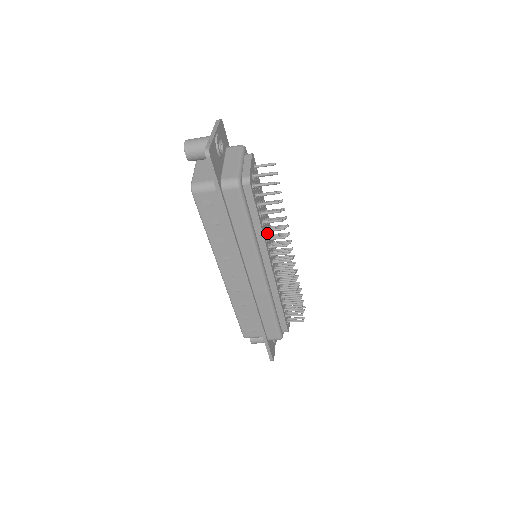
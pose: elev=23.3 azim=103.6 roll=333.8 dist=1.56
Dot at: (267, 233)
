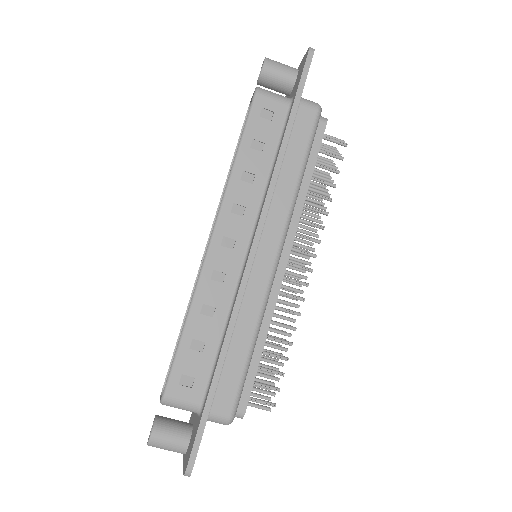
Dot at: occluded
